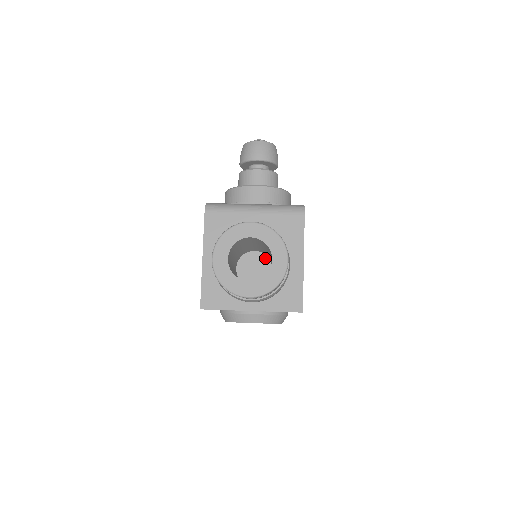
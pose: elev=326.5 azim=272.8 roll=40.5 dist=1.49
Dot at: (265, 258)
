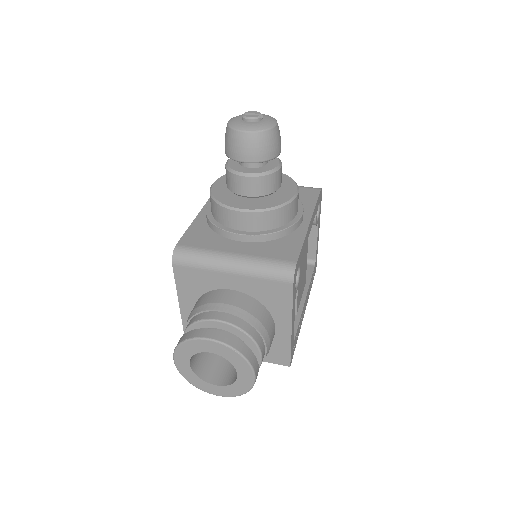
Dot at: occluded
